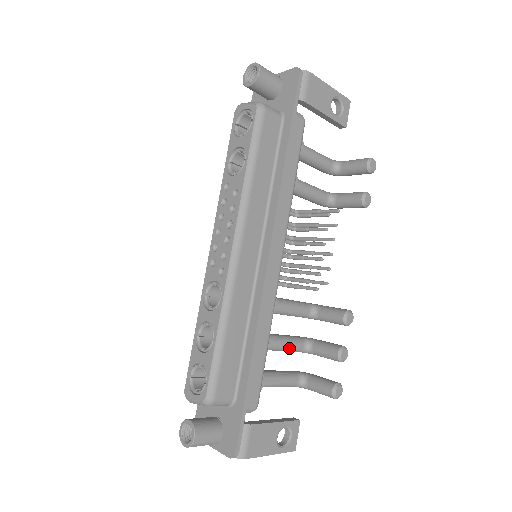
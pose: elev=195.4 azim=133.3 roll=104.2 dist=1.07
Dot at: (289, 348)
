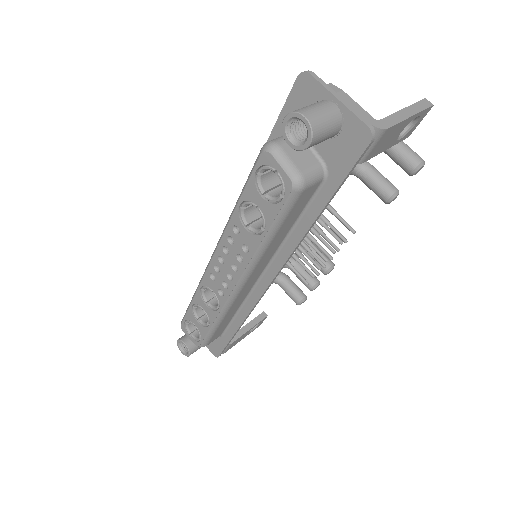
Dot at: occluded
